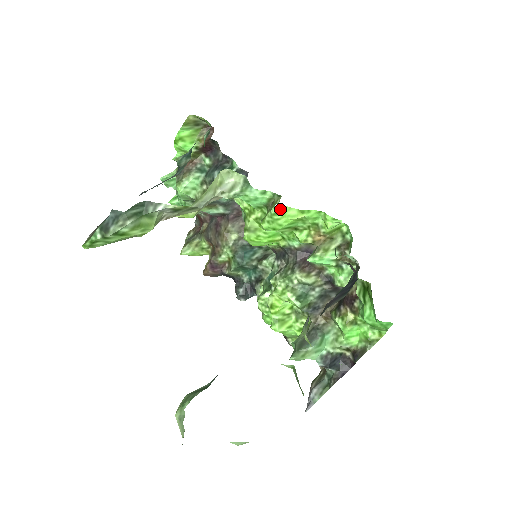
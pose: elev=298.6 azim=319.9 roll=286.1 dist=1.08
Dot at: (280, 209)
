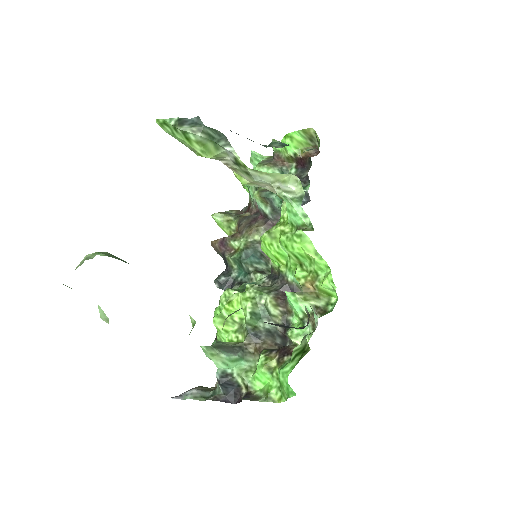
Dot at: (304, 236)
